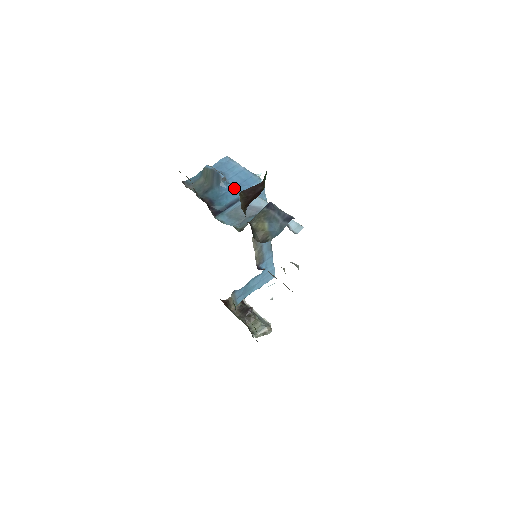
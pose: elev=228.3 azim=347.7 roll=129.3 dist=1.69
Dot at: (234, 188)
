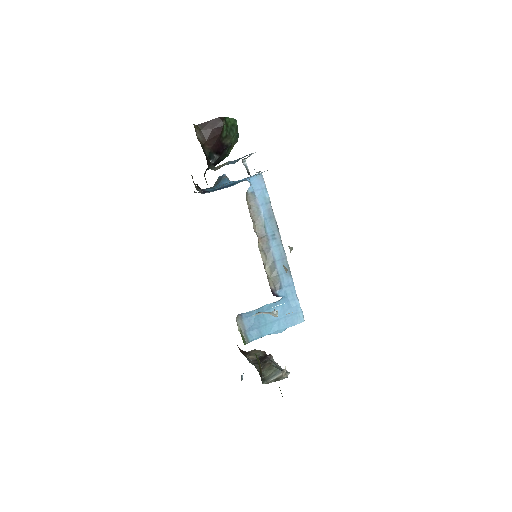
Dot at: occluded
